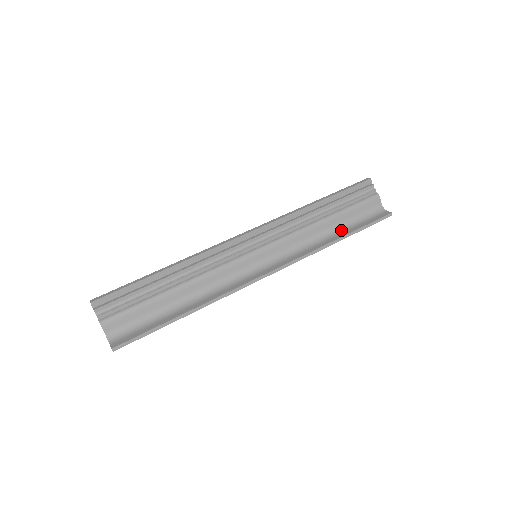
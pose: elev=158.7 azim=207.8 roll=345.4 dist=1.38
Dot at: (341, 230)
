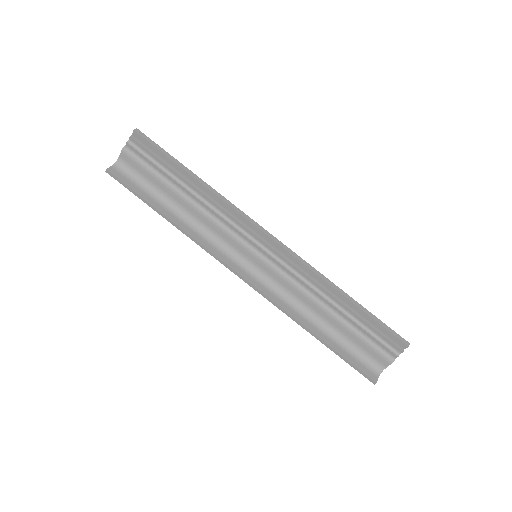
Dot at: (329, 333)
